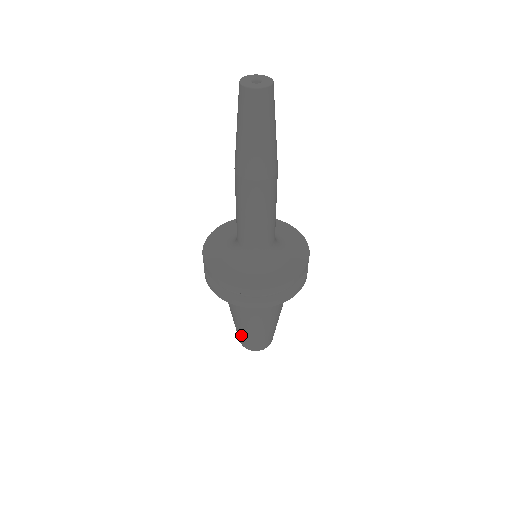
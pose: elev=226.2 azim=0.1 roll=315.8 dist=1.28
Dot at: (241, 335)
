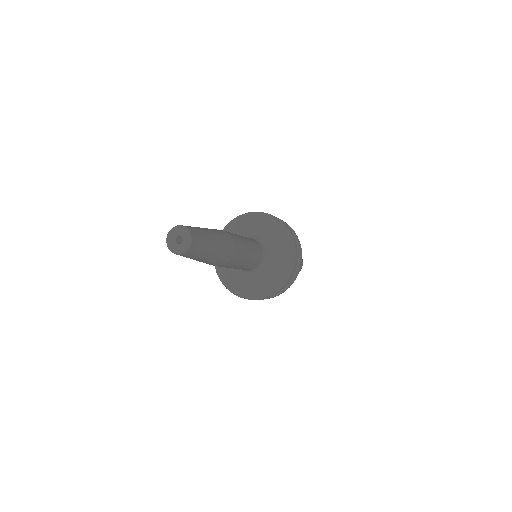
Dot at: occluded
